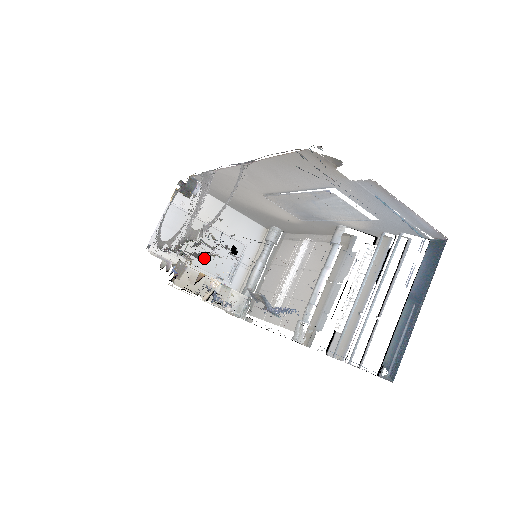
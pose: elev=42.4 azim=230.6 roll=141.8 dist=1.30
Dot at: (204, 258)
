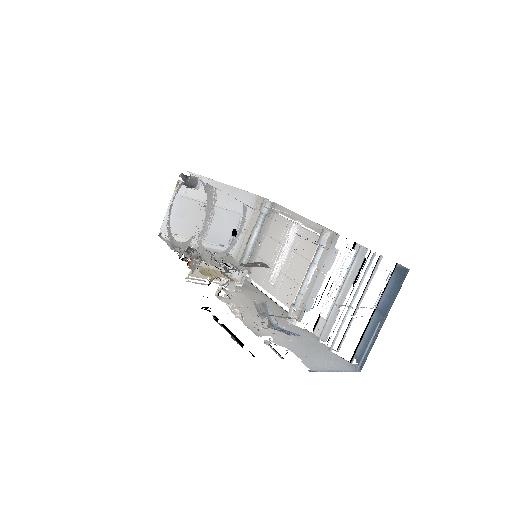
Dot at: (207, 232)
